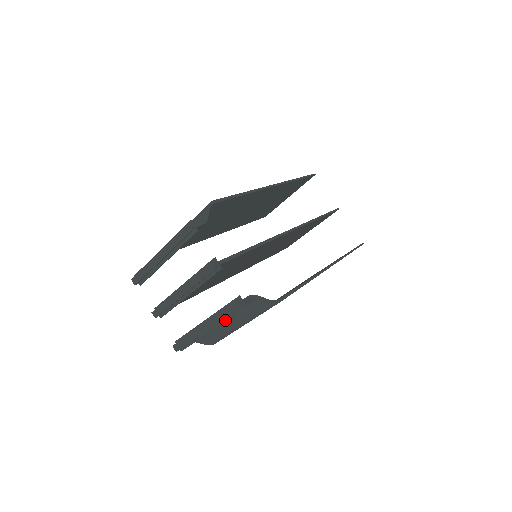
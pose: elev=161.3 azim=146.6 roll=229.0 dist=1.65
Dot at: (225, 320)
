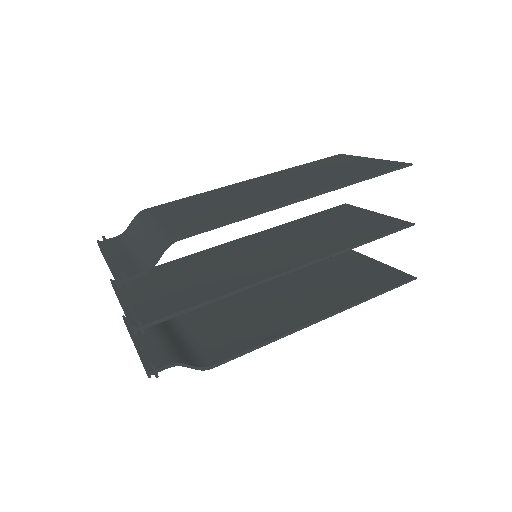
Dot at: occluded
